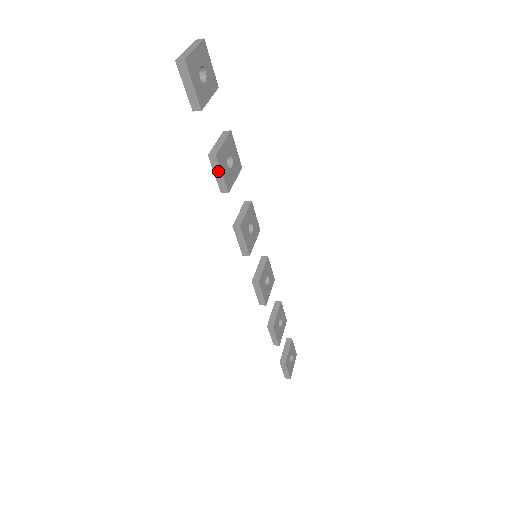
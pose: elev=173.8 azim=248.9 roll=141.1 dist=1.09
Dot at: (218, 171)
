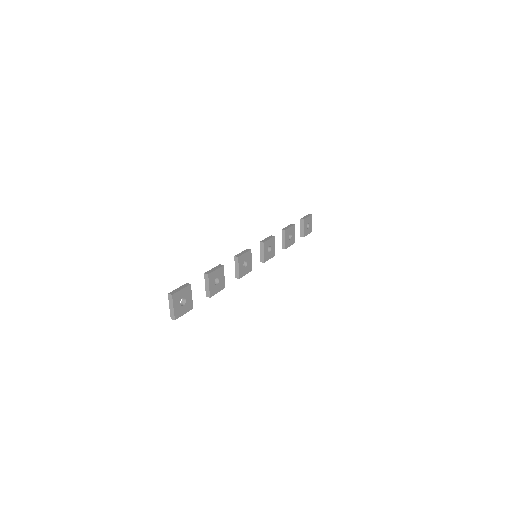
Dot at: (215, 293)
